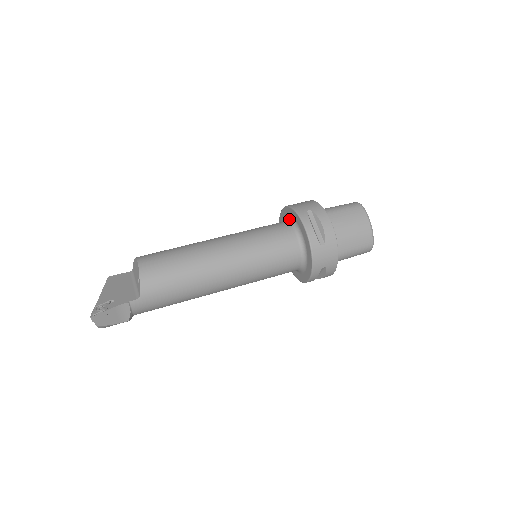
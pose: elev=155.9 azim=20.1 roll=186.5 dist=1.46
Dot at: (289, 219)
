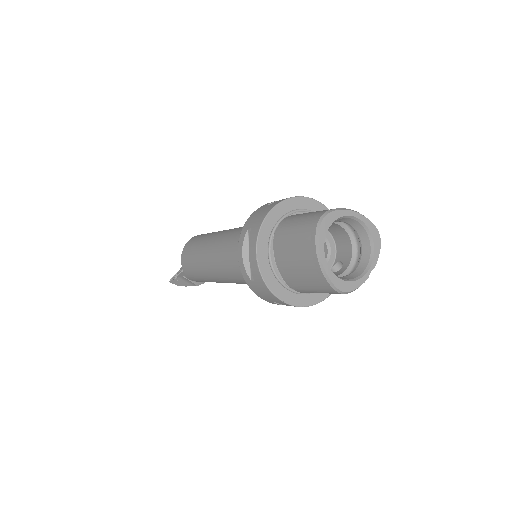
Dot at: occluded
